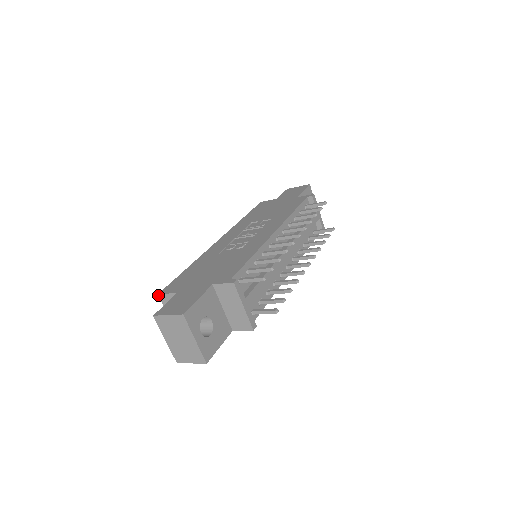
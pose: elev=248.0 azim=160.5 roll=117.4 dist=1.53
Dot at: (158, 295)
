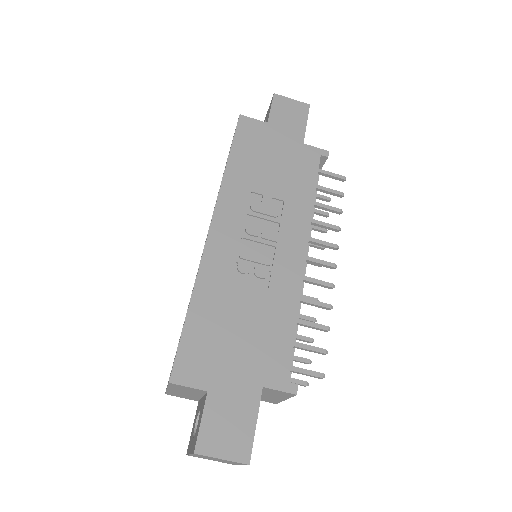
Dot at: (169, 383)
